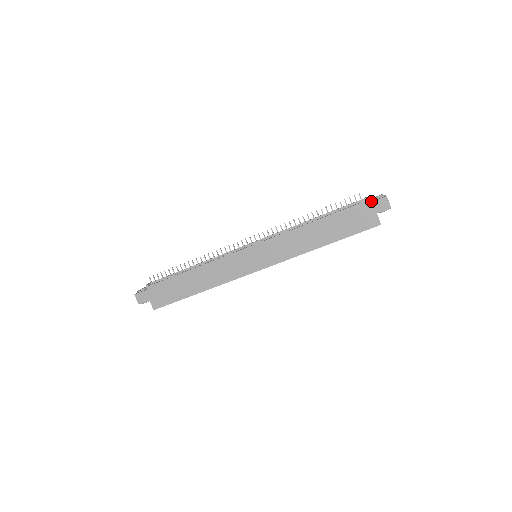
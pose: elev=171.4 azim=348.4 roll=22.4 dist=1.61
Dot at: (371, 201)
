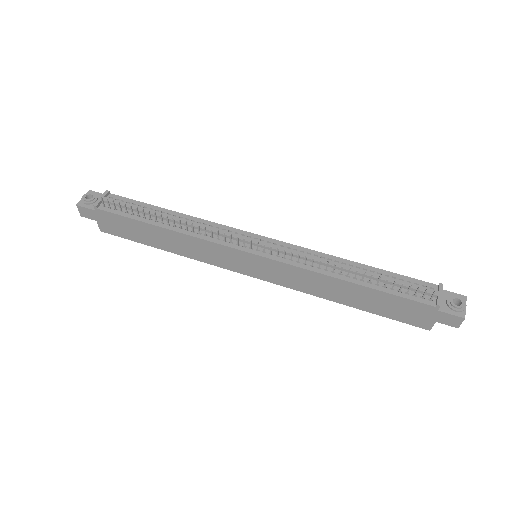
Dot at: (442, 303)
